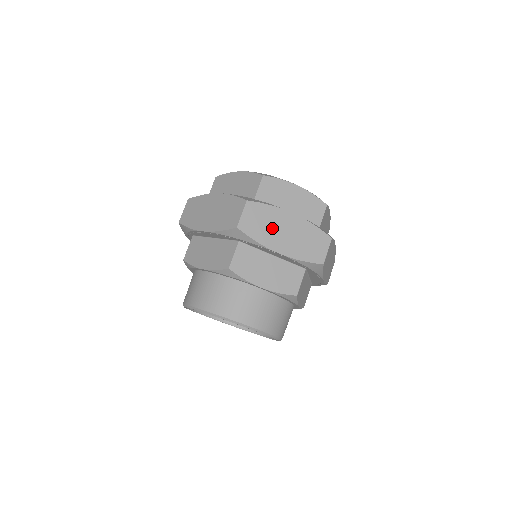
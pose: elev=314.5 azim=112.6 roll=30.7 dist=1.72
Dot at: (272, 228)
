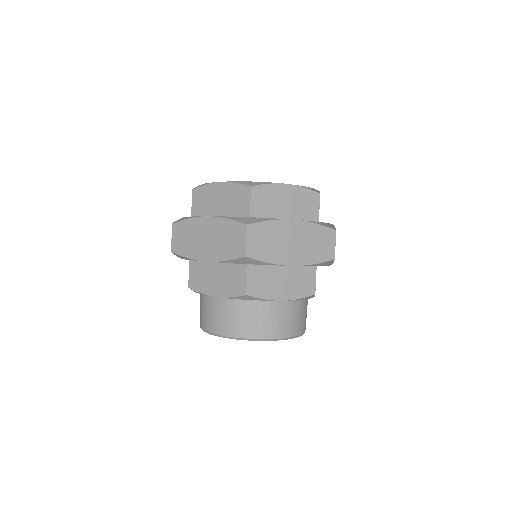
Dot at: (279, 243)
